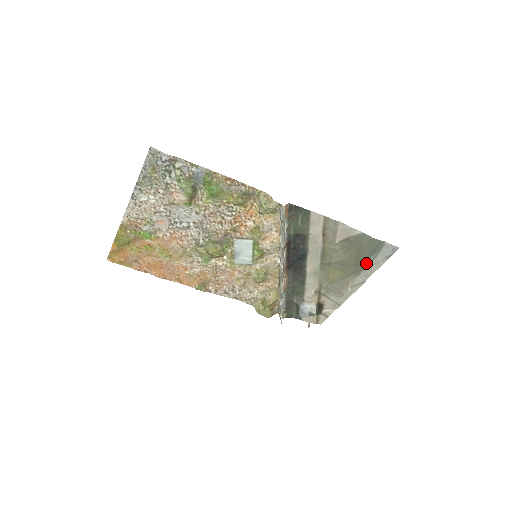
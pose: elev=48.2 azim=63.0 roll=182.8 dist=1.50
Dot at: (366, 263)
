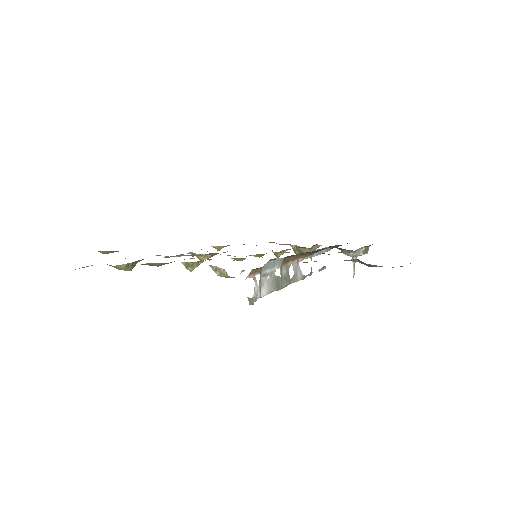
Dot at: occluded
